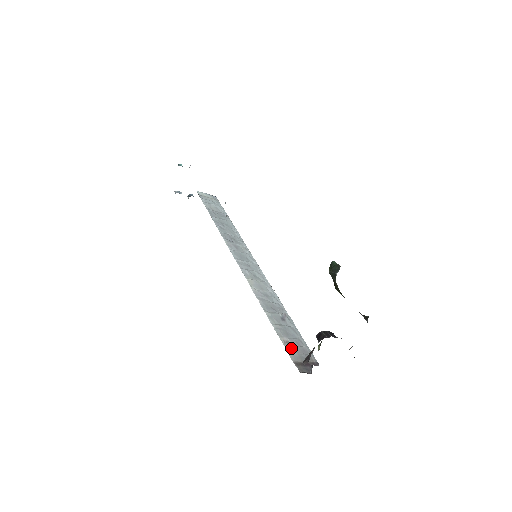
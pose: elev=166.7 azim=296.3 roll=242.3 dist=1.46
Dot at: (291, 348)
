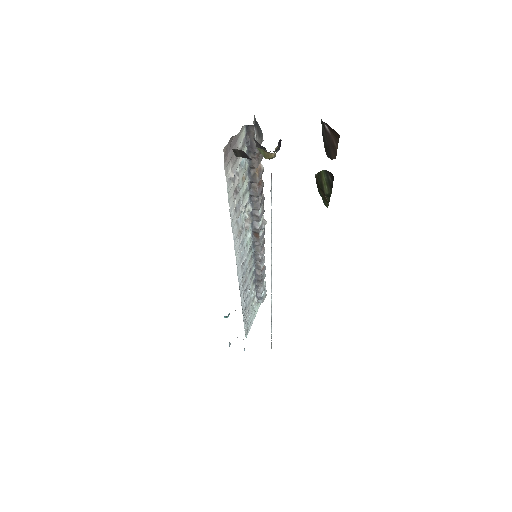
Dot at: occluded
